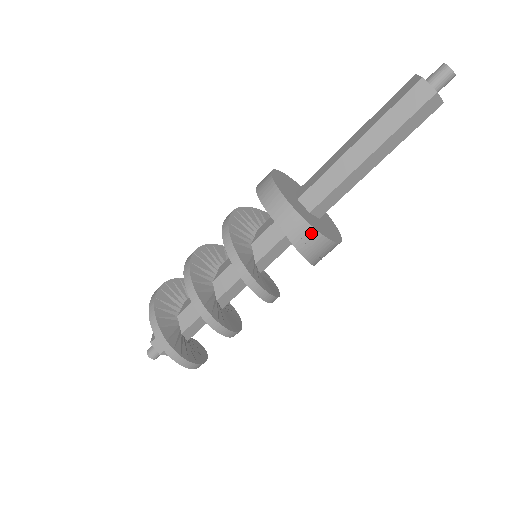
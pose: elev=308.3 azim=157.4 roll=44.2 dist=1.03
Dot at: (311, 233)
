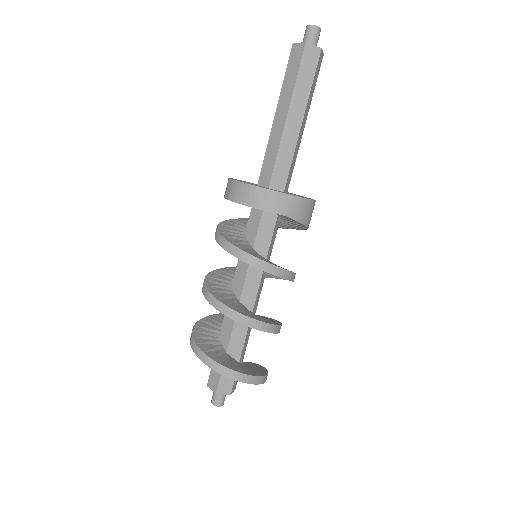
Dot at: (306, 204)
